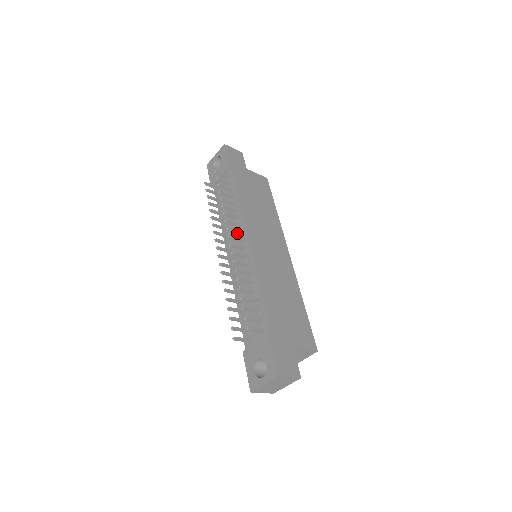
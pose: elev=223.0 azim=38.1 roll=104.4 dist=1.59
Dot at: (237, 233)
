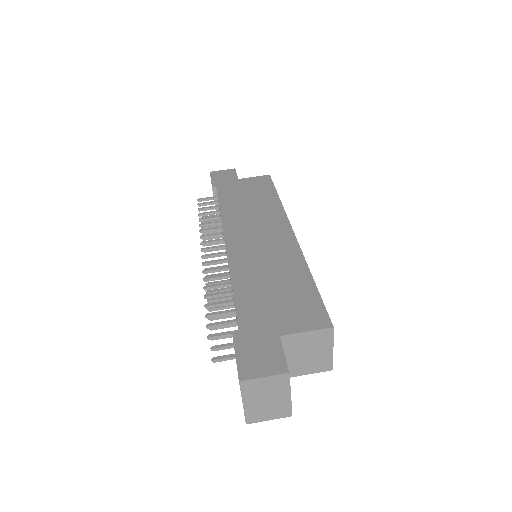
Dot at: (217, 242)
